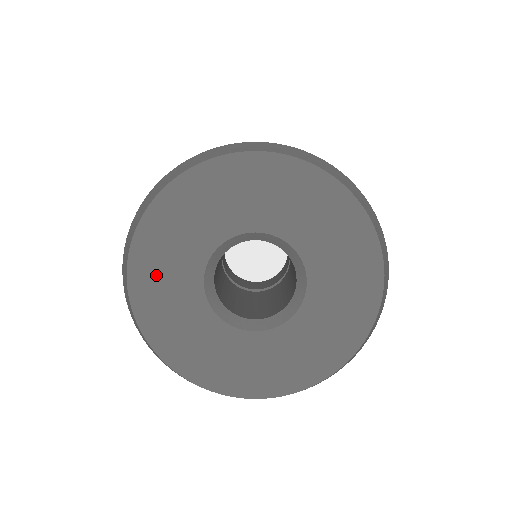
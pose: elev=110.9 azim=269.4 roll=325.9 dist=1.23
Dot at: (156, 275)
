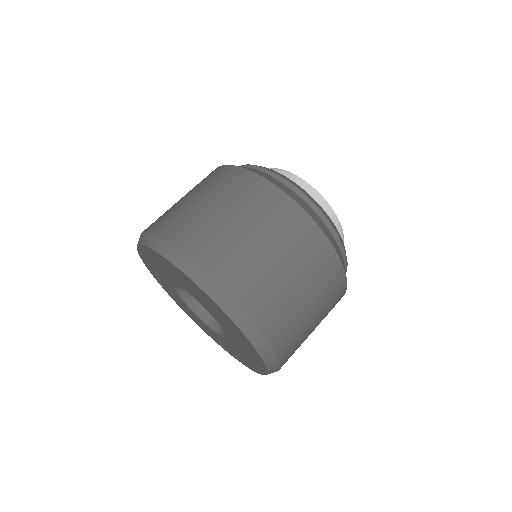
Dot at: (155, 261)
